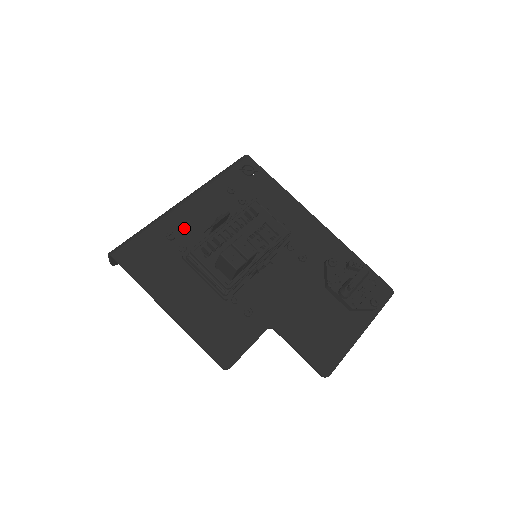
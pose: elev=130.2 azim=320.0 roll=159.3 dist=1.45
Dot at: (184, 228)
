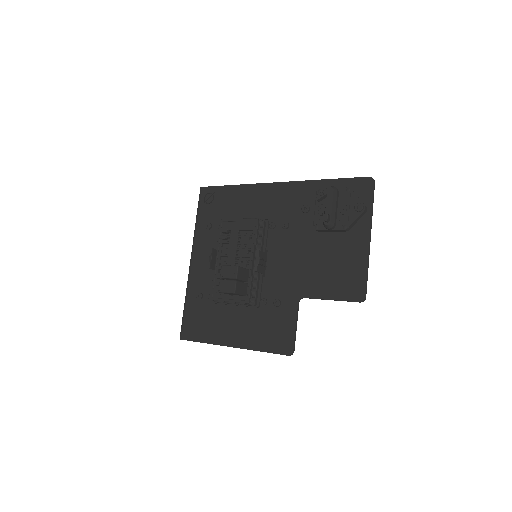
Dot at: (203, 282)
